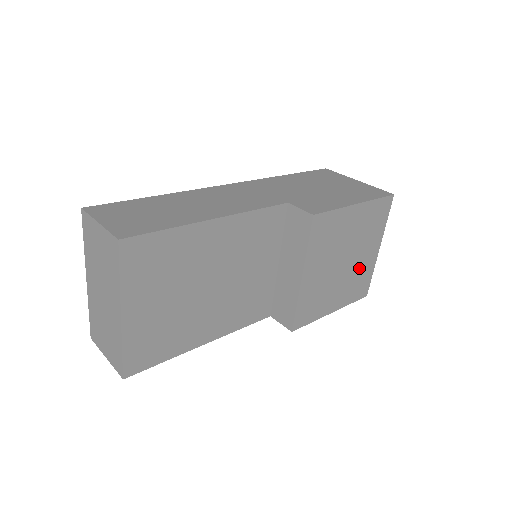
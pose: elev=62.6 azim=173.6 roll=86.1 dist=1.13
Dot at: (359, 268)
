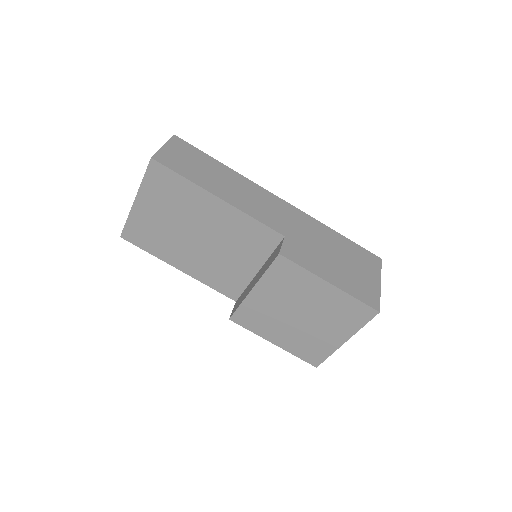
Dot at: (315, 336)
